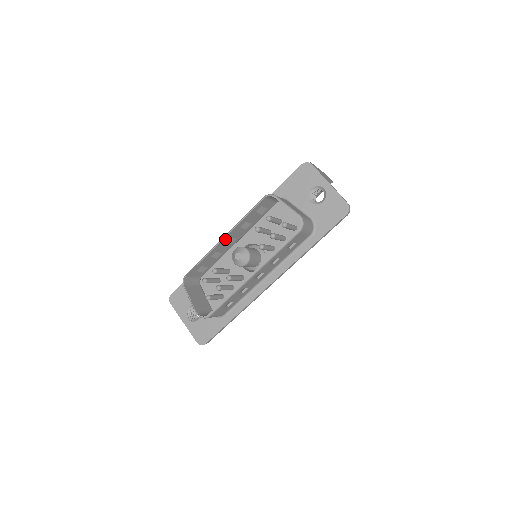
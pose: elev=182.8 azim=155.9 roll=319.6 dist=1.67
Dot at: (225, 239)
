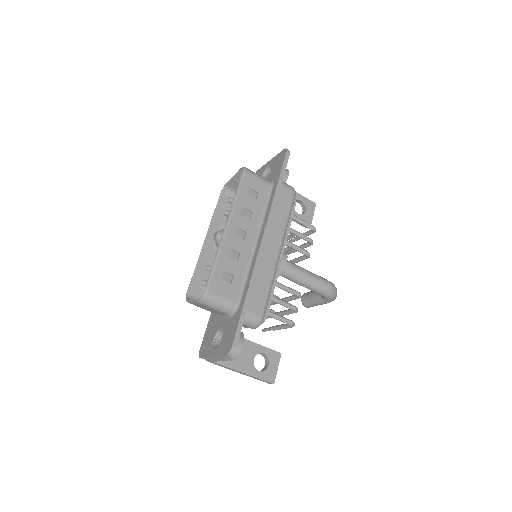
Dot at: (208, 243)
